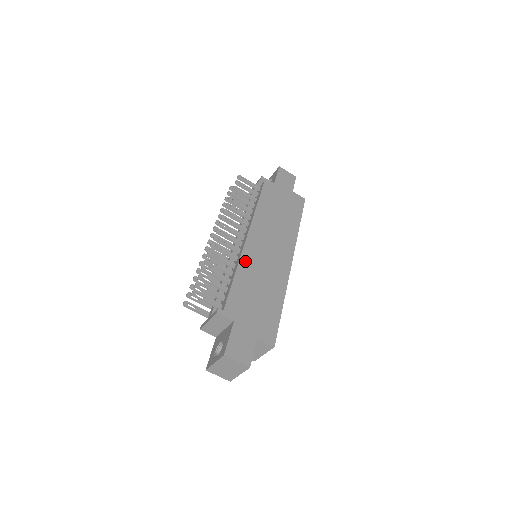
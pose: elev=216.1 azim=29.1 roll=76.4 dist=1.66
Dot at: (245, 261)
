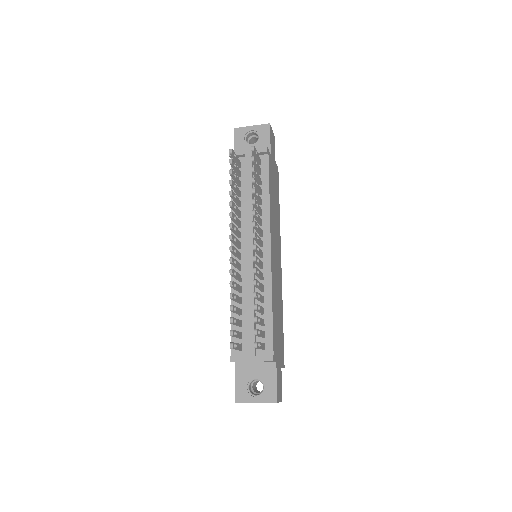
Dot at: (273, 283)
